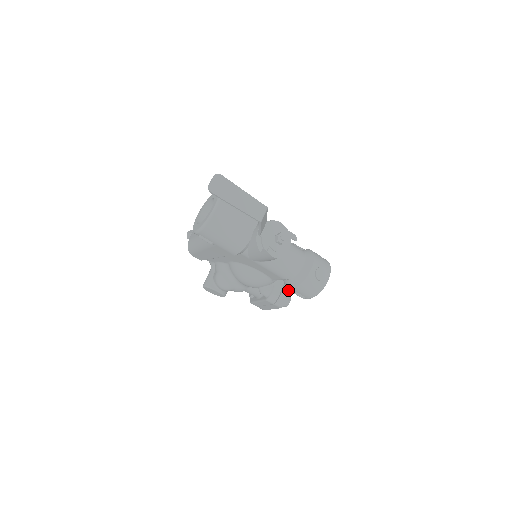
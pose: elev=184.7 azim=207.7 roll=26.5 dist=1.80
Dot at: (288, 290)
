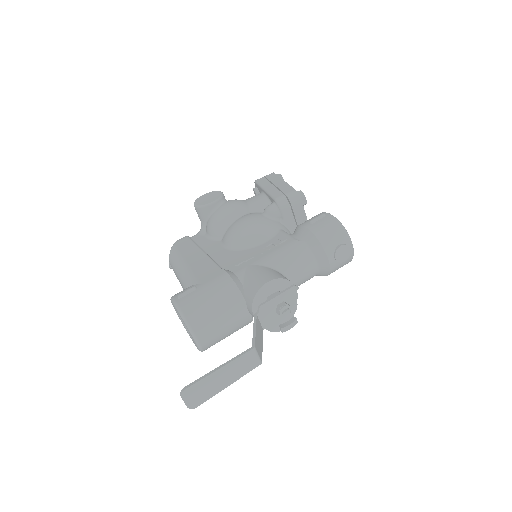
Dot at: occluded
